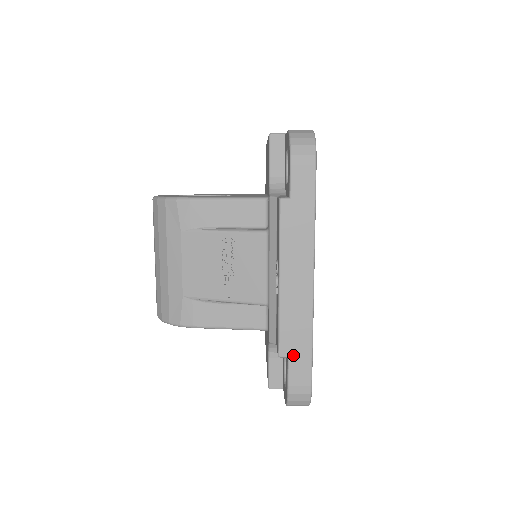
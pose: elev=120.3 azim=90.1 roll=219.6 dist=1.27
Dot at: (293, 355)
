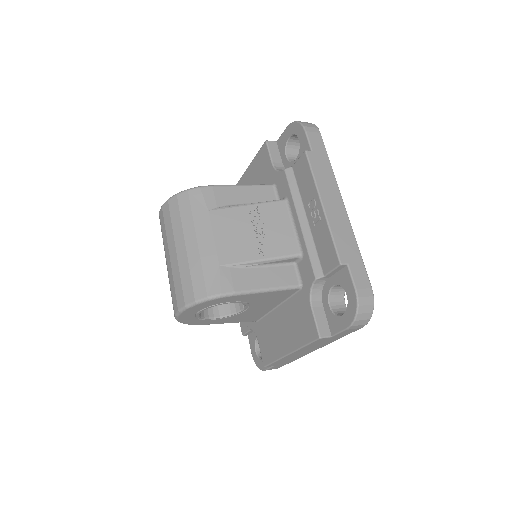
Dot at: (350, 262)
